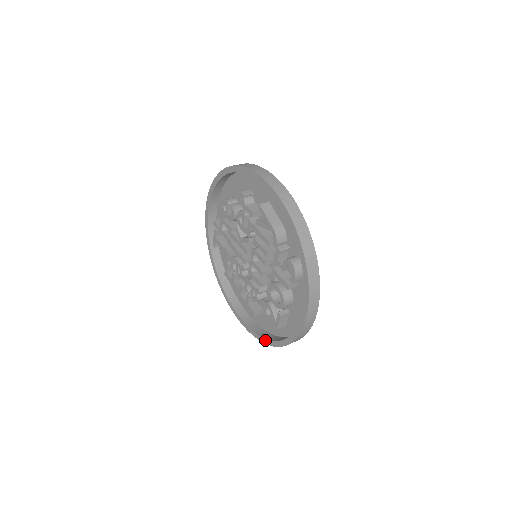
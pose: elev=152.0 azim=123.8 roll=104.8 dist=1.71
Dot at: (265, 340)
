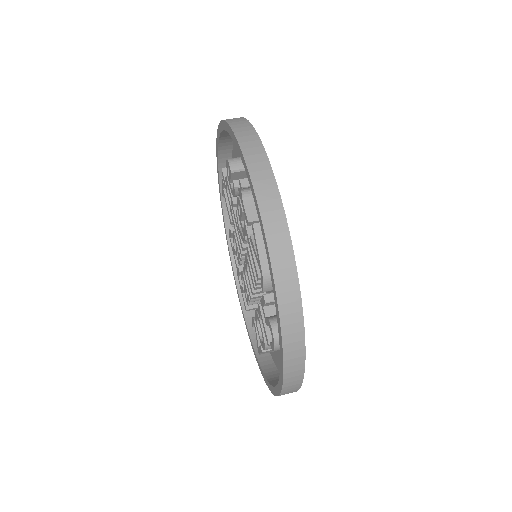
Dot at: (251, 344)
